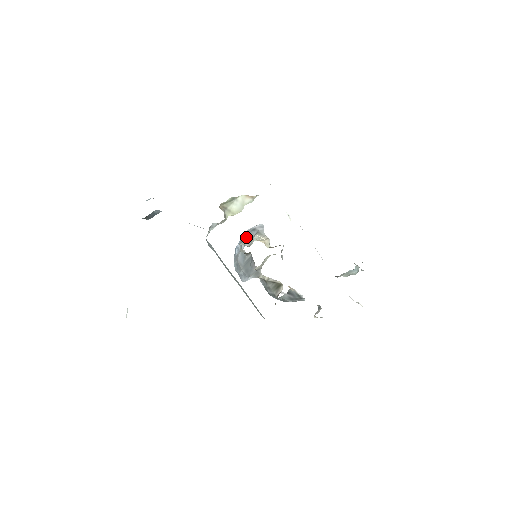
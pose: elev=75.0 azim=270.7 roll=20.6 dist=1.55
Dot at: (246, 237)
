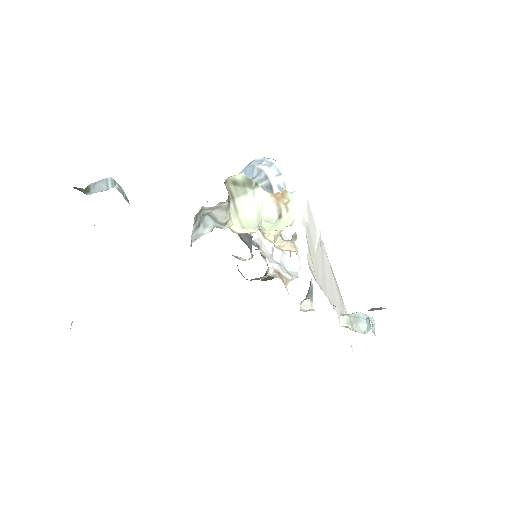
Dot at: occluded
